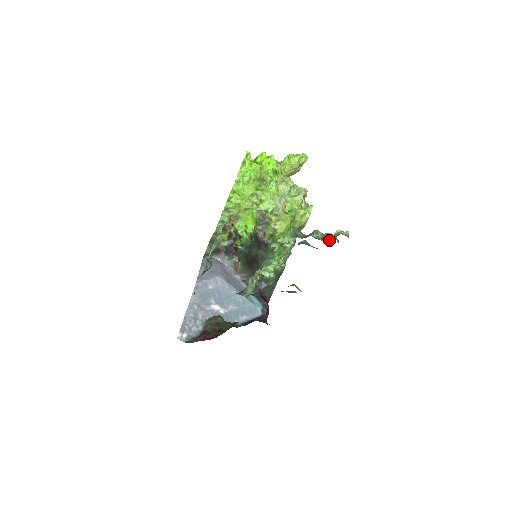
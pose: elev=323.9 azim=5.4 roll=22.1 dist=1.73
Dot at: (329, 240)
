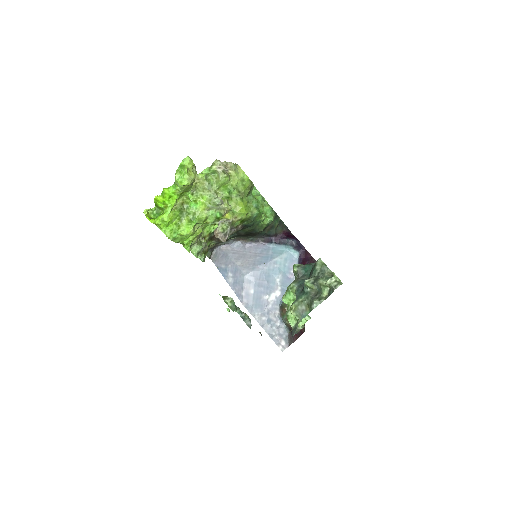
Dot at: (327, 290)
